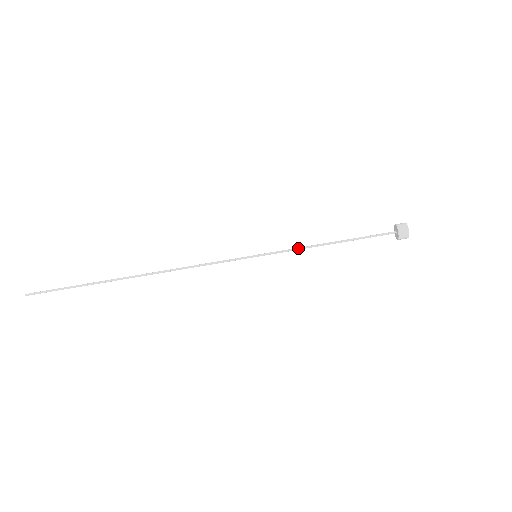
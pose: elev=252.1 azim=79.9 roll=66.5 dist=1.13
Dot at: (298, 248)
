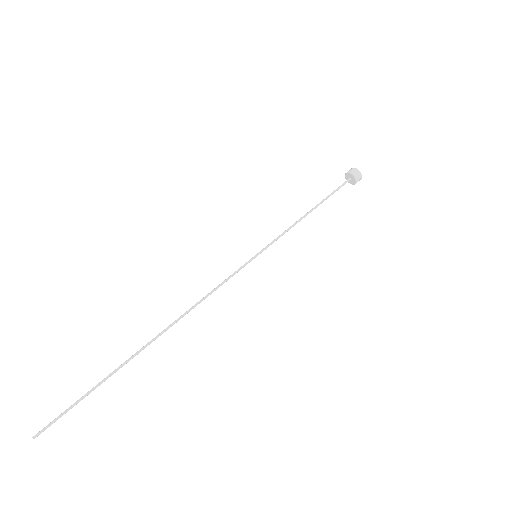
Dot at: (287, 230)
